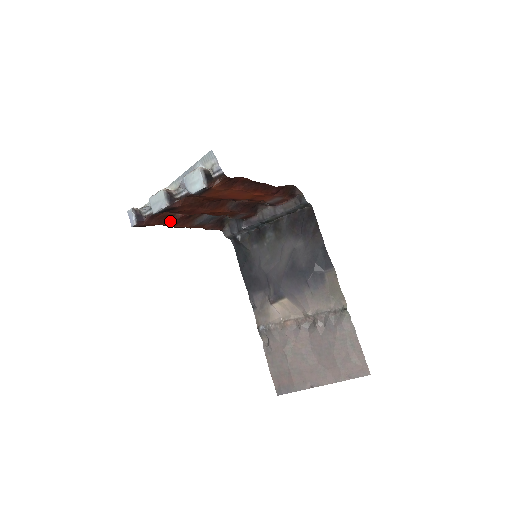
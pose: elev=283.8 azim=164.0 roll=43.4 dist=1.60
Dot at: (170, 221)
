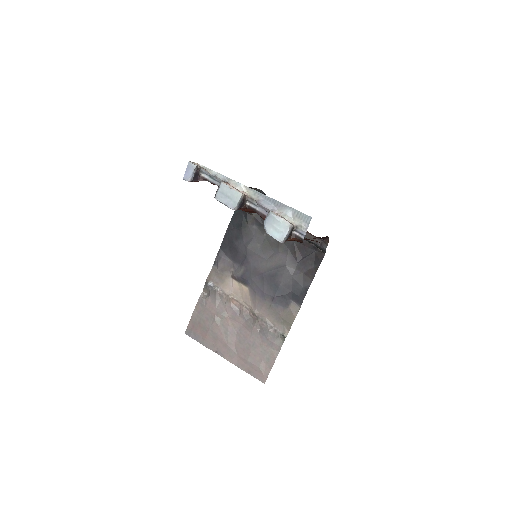
Dot at: occluded
